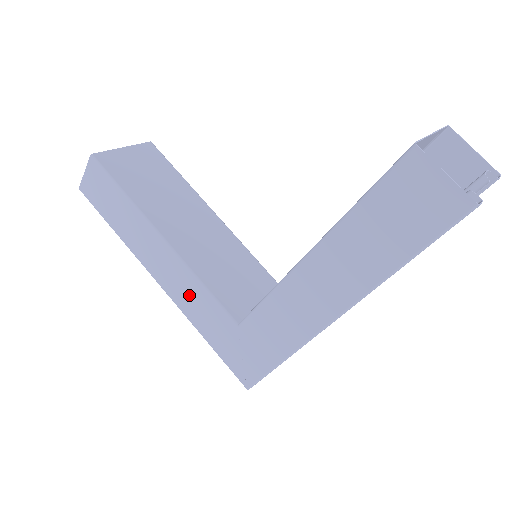
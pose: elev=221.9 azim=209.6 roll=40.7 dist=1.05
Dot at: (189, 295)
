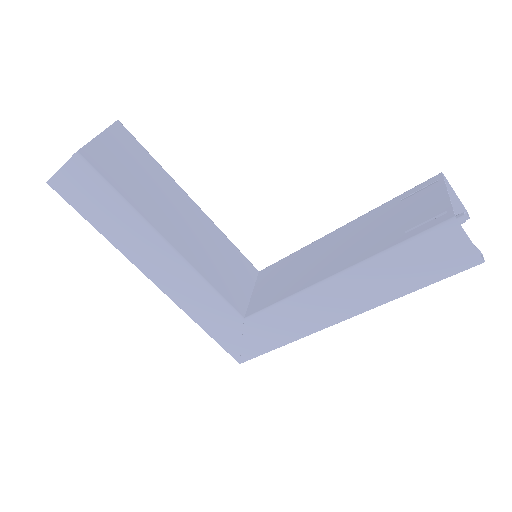
Dot at: (192, 294)
